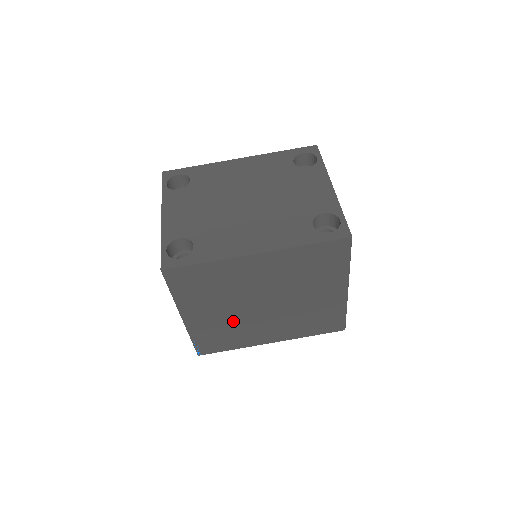
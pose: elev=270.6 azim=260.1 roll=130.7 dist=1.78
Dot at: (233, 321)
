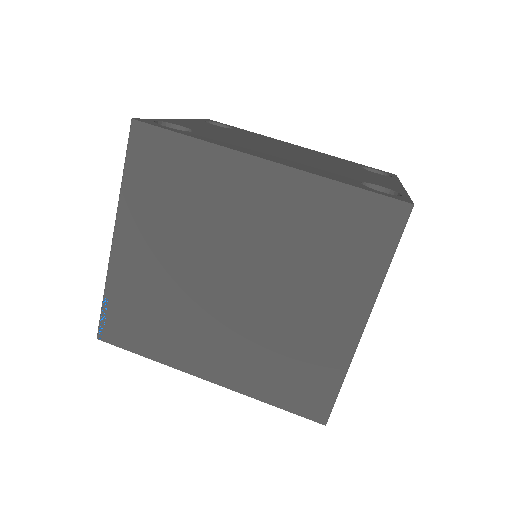
Dot at: (175, 291)
